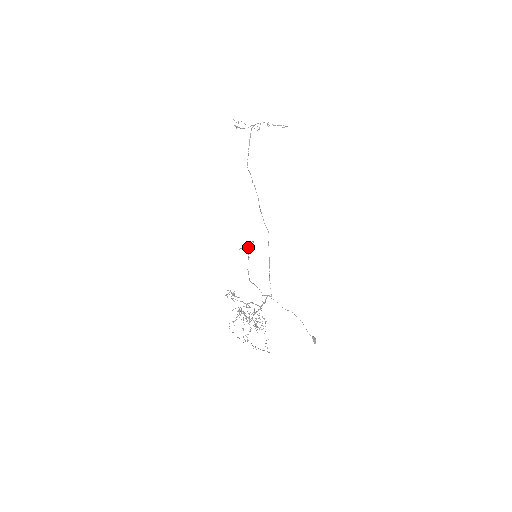
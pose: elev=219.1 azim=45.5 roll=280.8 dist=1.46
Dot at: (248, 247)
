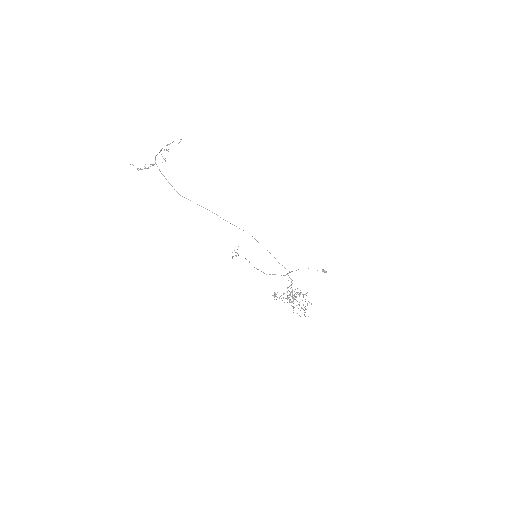
Dot at: (236, 252)
